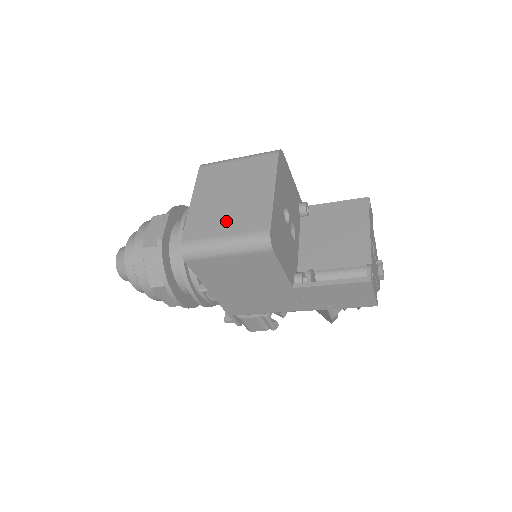
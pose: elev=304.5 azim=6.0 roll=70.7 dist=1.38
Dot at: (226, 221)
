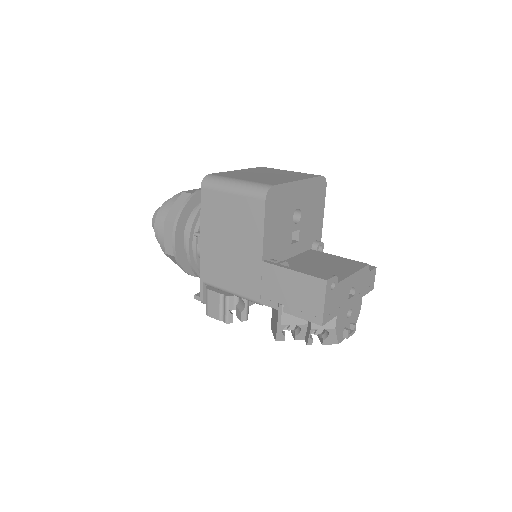
Dot at: (250, 177)
